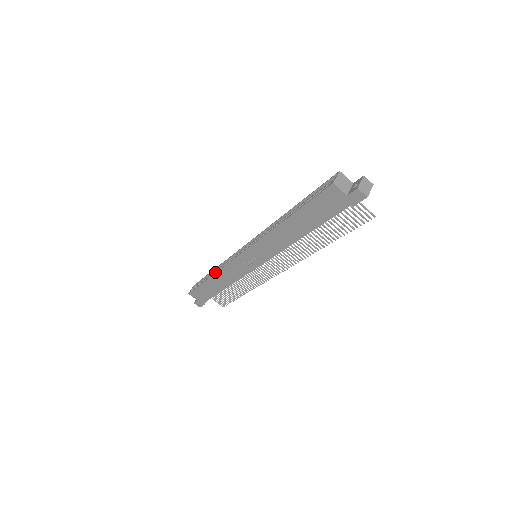
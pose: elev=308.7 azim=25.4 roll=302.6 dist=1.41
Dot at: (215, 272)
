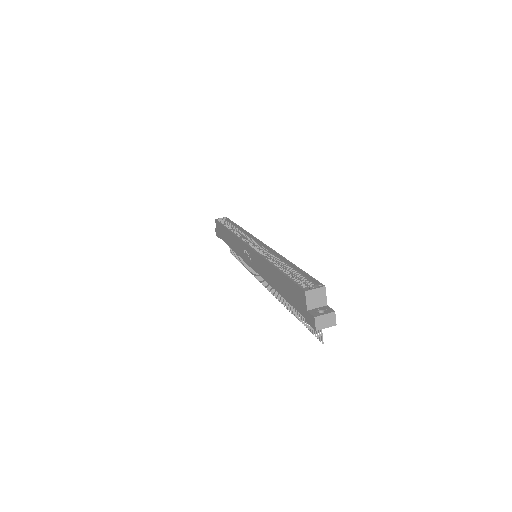
Dot at: occluded
